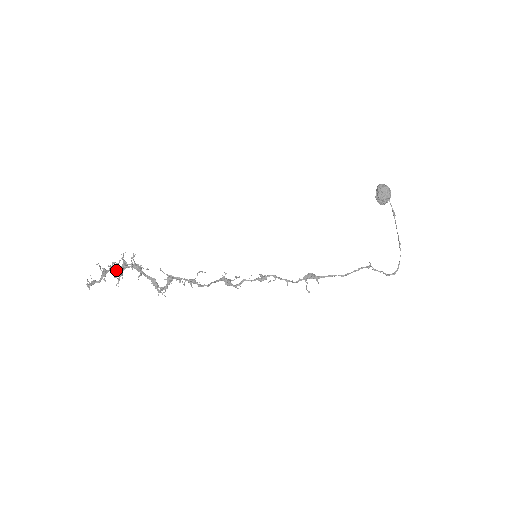
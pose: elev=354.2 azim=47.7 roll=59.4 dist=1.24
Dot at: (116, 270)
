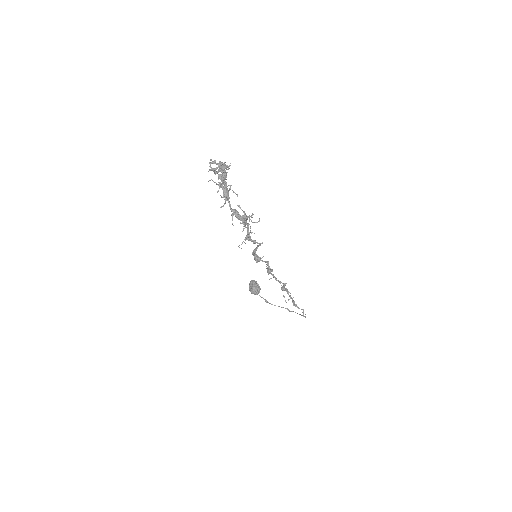
Dot at: (226, 174)
